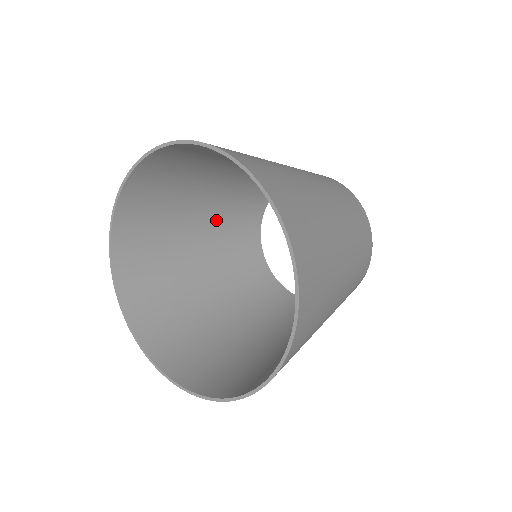
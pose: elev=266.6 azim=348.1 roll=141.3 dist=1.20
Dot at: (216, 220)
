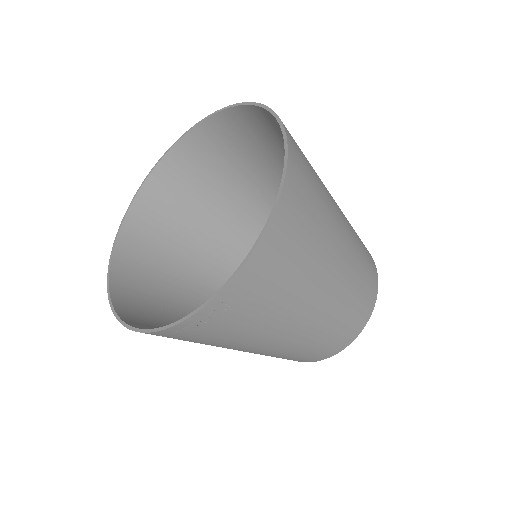
Dot at: (231, 248)
